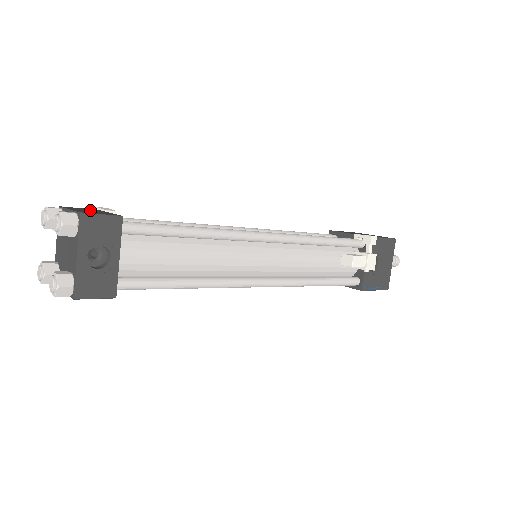
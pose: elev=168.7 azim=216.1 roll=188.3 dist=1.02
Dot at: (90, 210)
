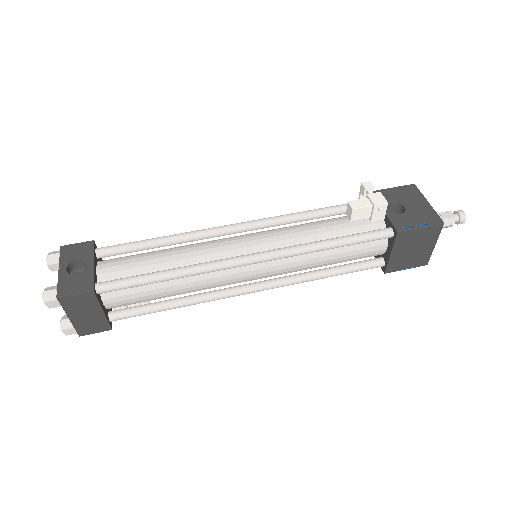
Dot at: occluded
